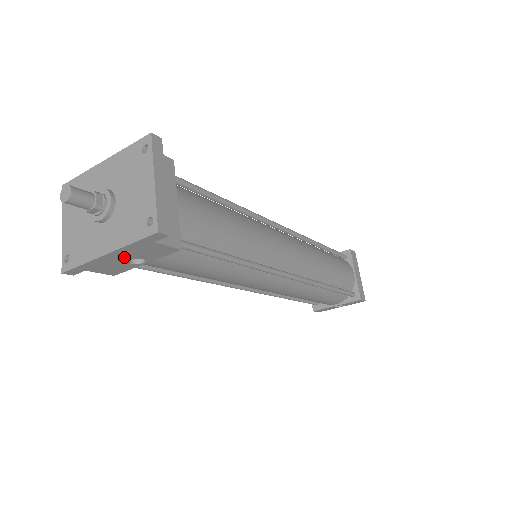
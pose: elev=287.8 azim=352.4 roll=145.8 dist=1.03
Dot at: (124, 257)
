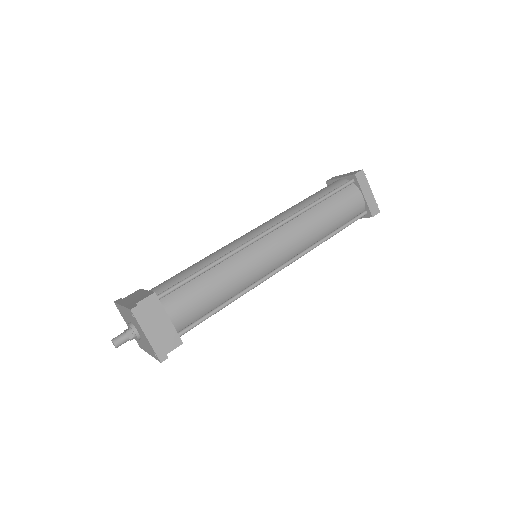
Dot at: occluded
